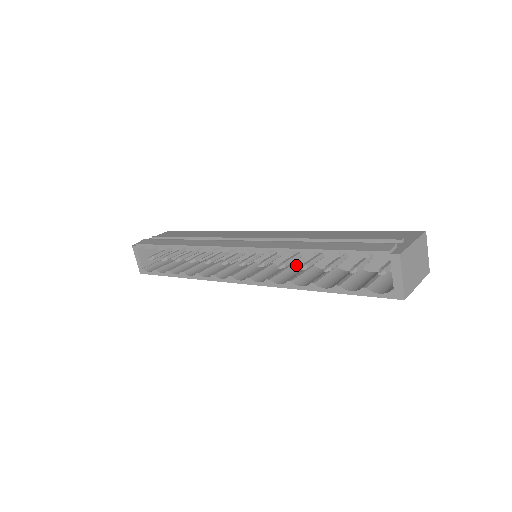
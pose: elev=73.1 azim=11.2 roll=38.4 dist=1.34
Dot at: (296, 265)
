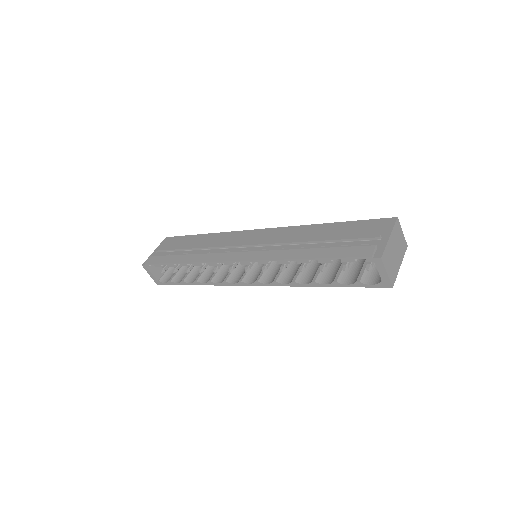
Dot at: occluded
